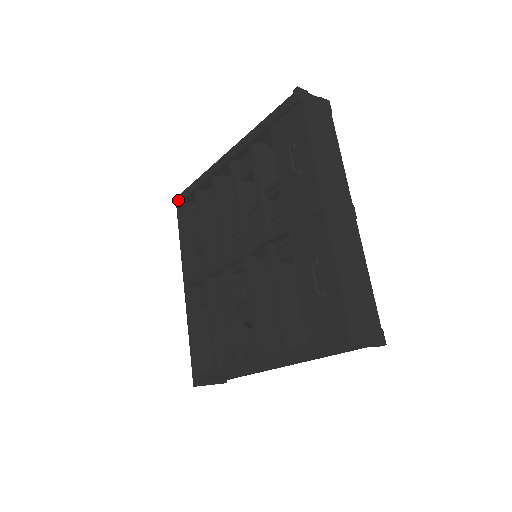
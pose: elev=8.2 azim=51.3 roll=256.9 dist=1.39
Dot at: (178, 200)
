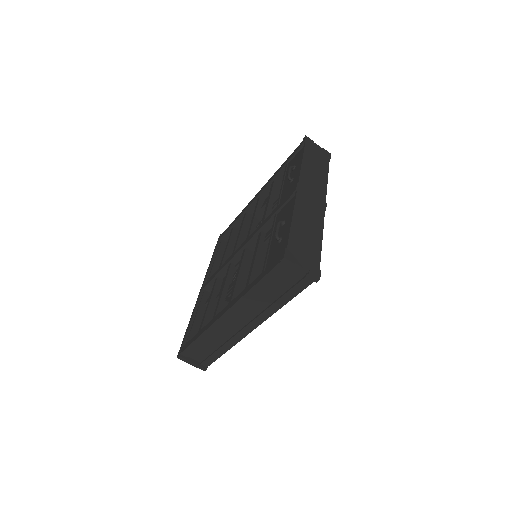
Dot at: (220, 237)
